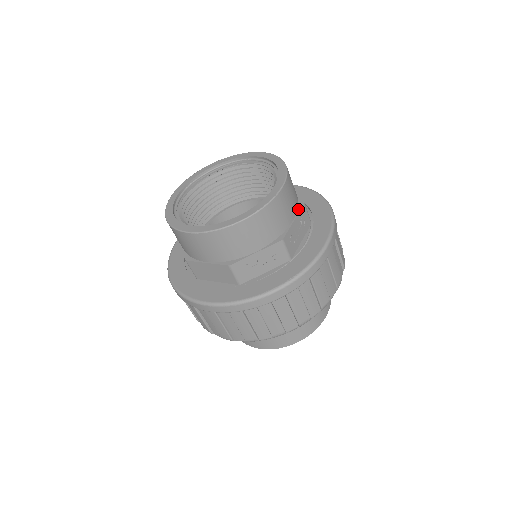
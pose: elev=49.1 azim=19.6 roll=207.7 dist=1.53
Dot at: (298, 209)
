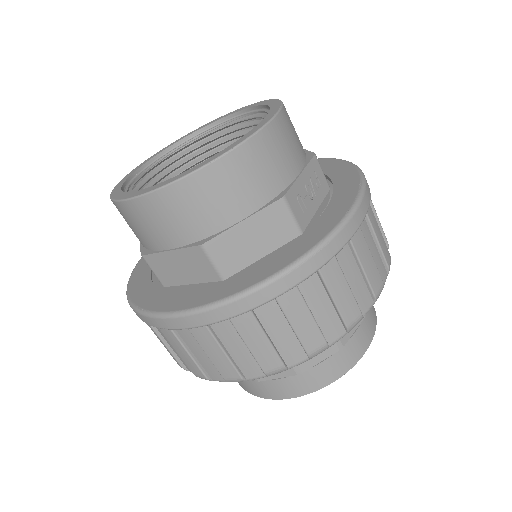
Dot at: occluded
